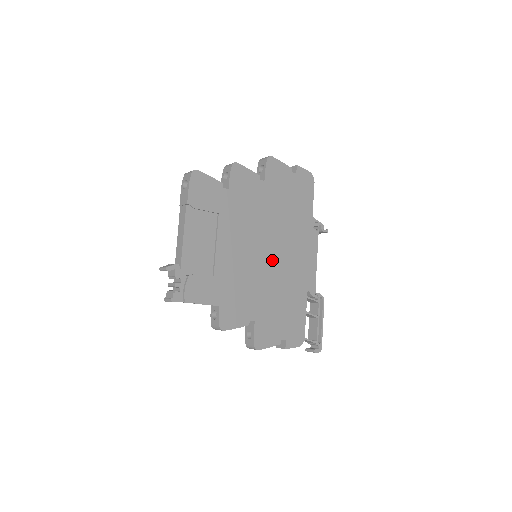
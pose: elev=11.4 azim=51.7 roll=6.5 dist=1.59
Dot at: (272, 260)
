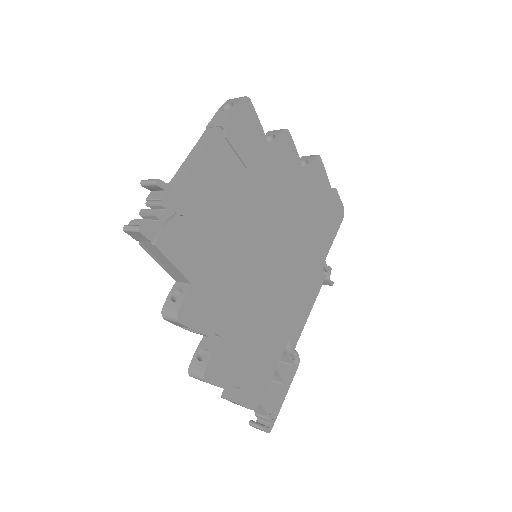
Dot at: (272, 272)
